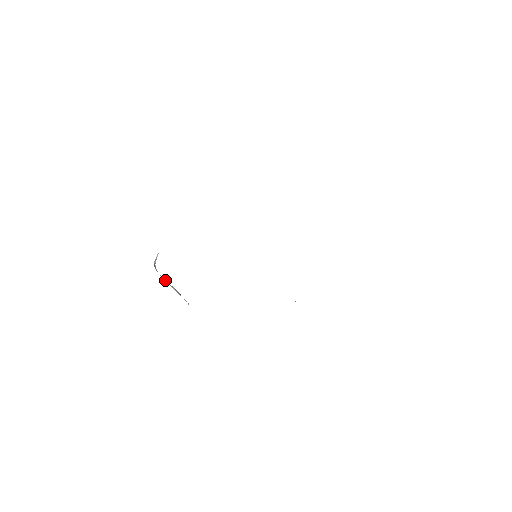
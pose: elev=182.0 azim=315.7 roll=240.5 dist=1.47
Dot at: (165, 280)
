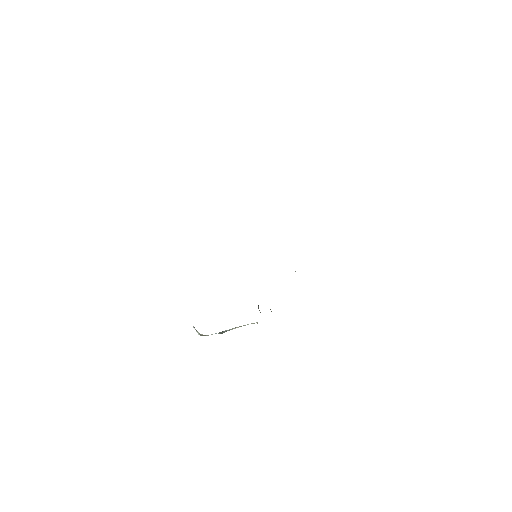
Dot at: (222, 332)
